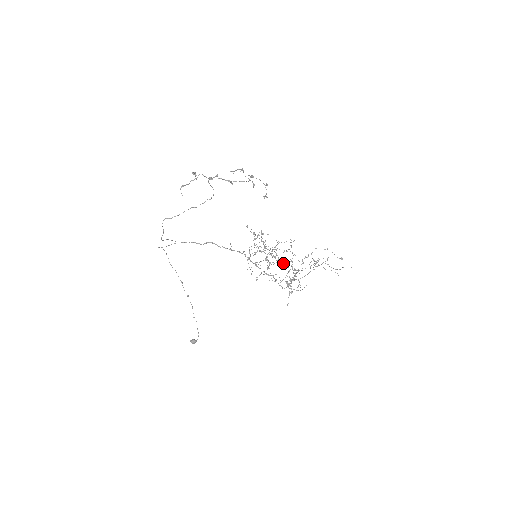
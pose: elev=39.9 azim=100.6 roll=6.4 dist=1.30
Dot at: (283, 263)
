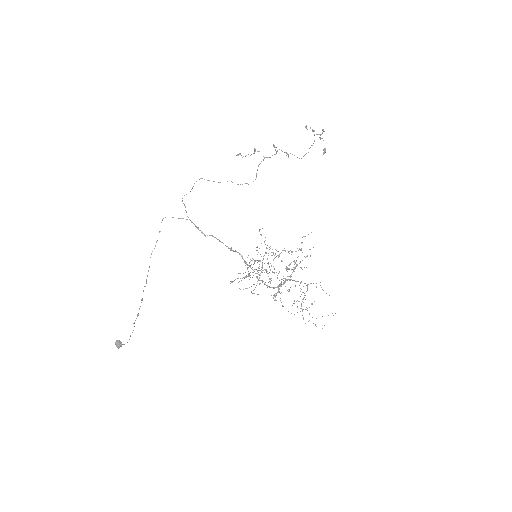
Dot at: (278, 273)
